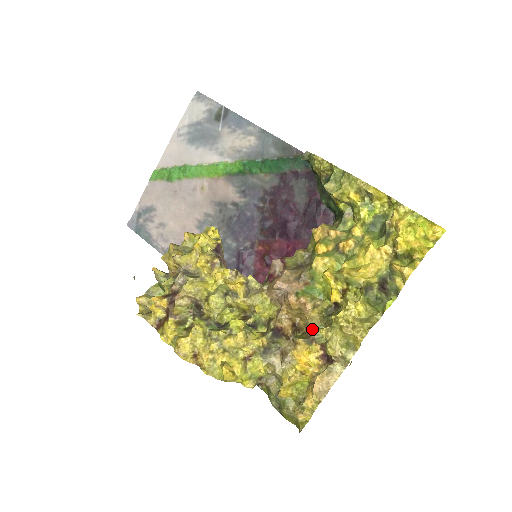
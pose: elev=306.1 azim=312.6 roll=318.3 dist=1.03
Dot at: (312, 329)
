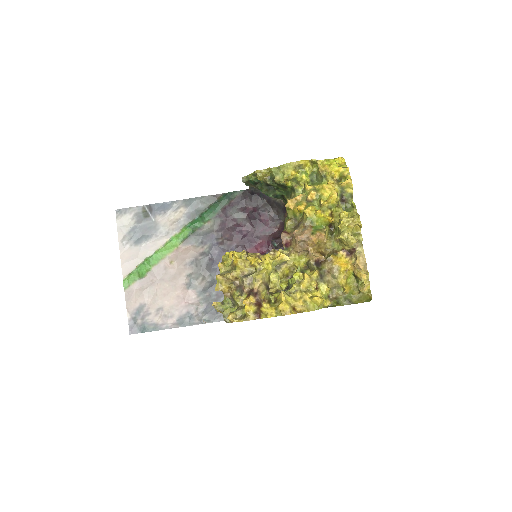
Dot at: (330, 248)
